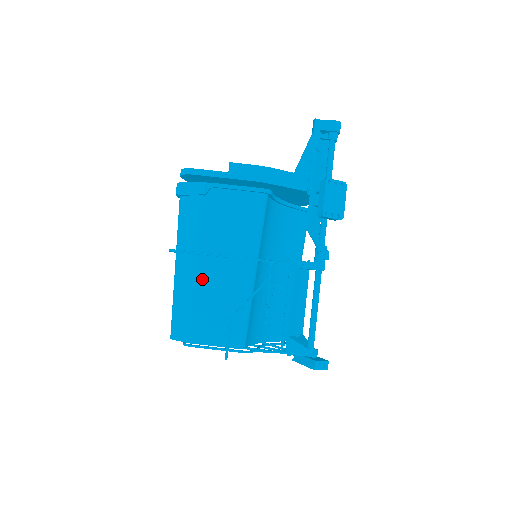
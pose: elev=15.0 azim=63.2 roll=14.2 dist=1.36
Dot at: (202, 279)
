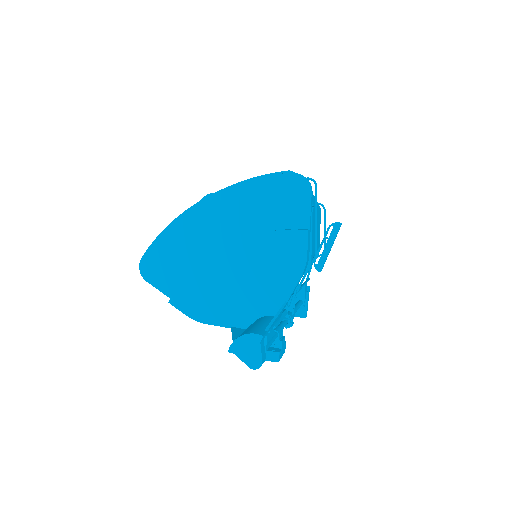
Dot at: occluded
